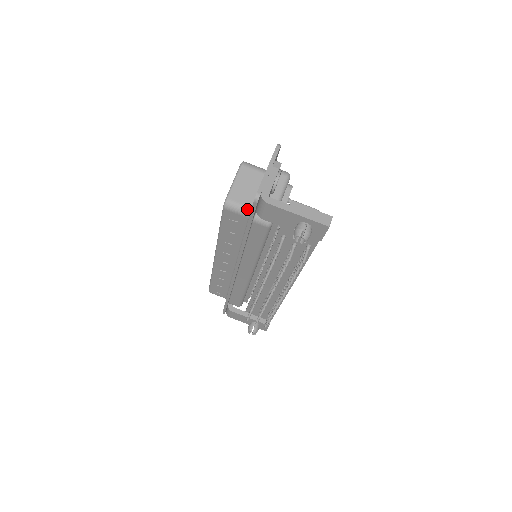
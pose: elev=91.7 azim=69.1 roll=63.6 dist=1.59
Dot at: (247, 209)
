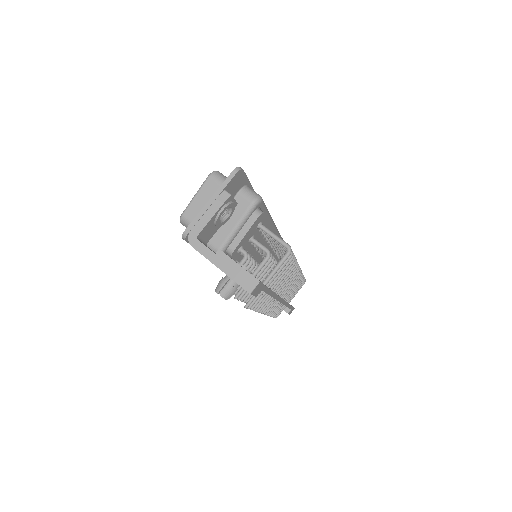
Dot at: occluded
